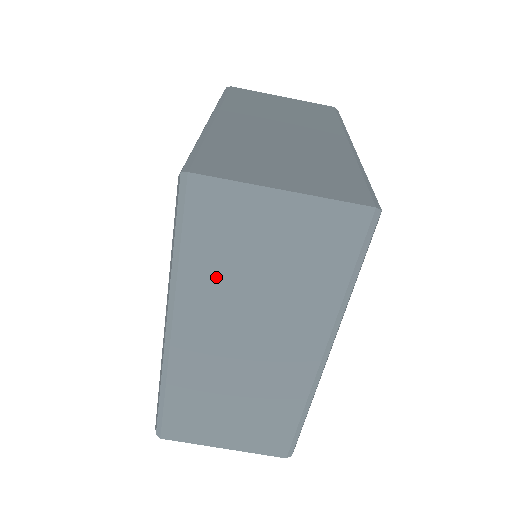
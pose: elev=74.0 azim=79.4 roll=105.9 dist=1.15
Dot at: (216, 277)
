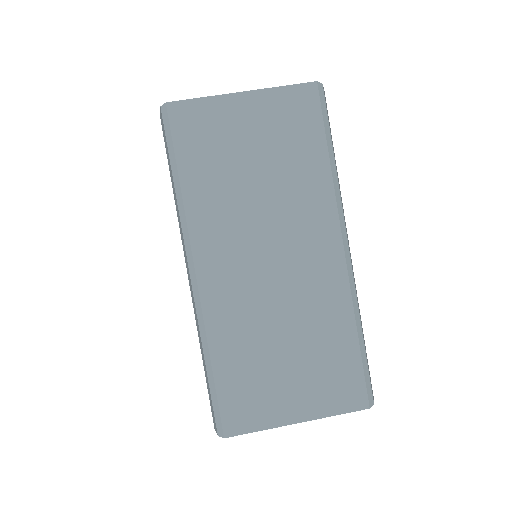
Dot at: (217, 192)
